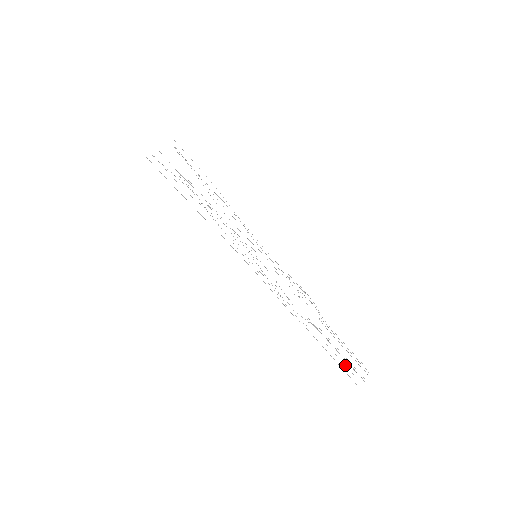
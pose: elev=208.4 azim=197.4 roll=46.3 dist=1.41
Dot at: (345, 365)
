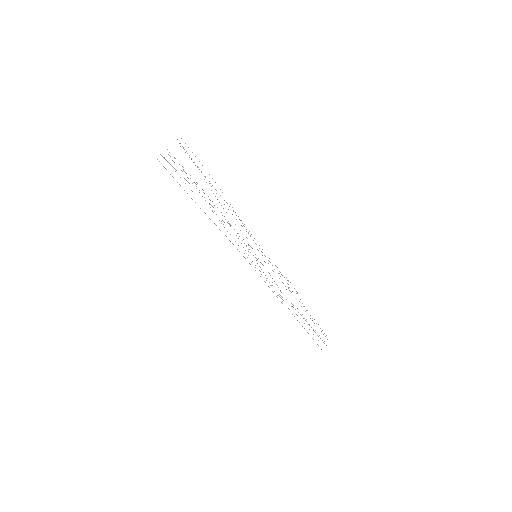
Dot at: occluded
